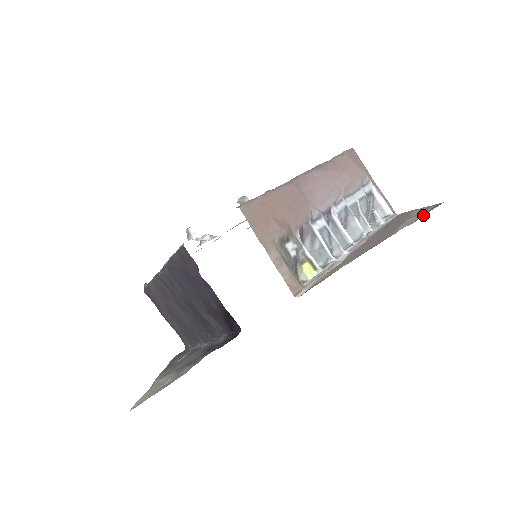
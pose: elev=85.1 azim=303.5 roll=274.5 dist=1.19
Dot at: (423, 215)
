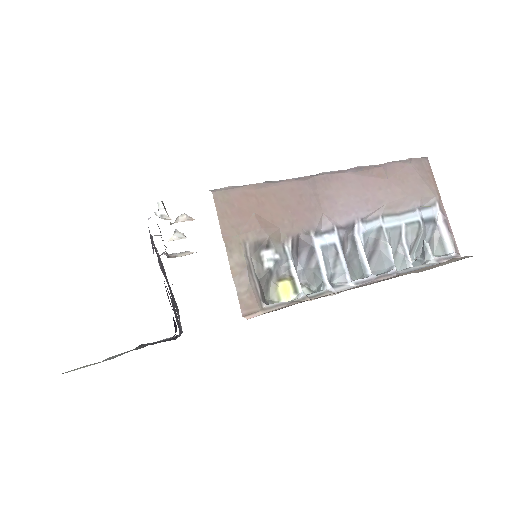
Dot at: occluded
